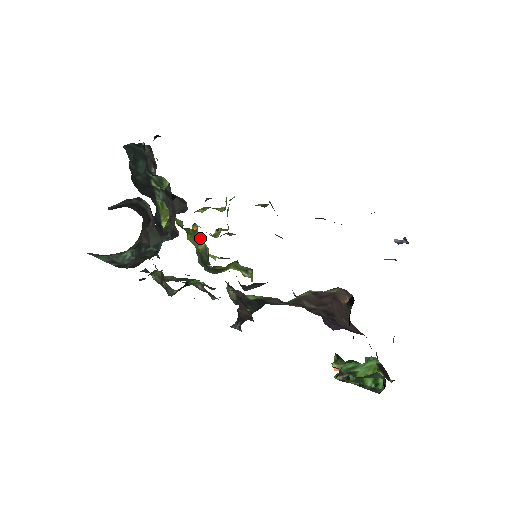
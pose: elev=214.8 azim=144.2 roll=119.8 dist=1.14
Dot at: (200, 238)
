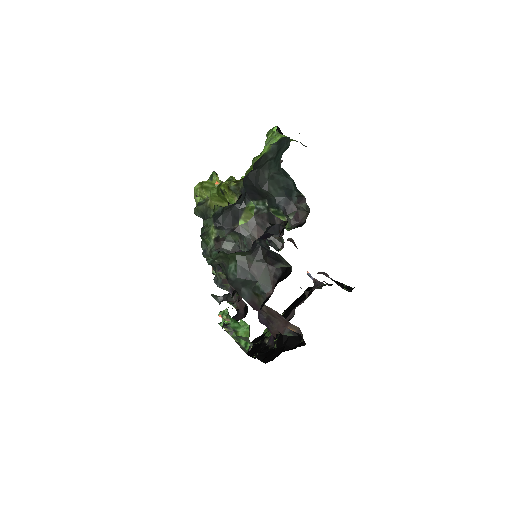
Dot at: occluded
